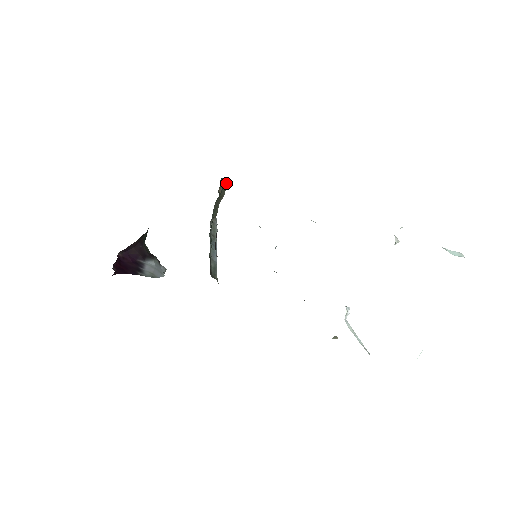
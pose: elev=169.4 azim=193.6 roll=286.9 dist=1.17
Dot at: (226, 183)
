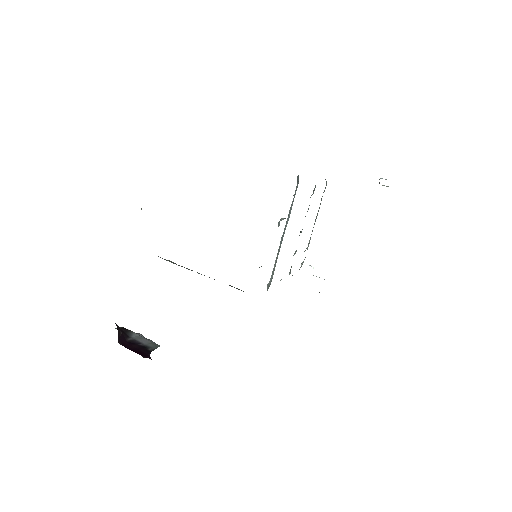
Dot at: occluded
